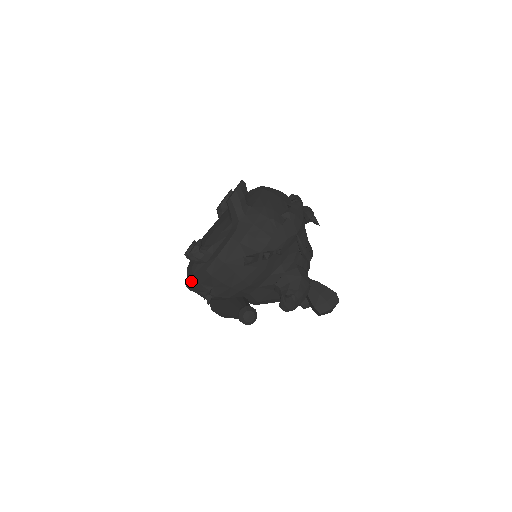
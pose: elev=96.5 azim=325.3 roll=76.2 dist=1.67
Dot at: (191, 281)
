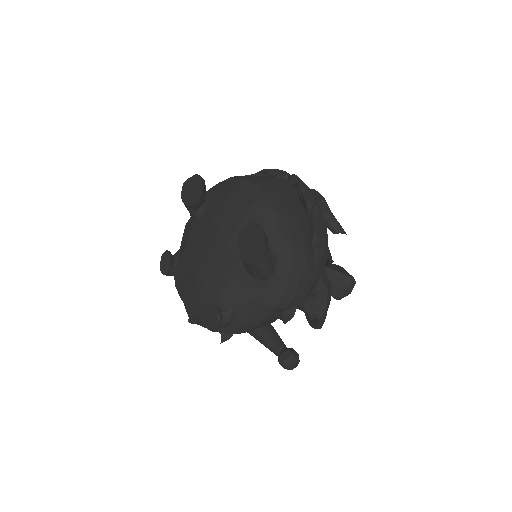
Dot at: (199, 324)
